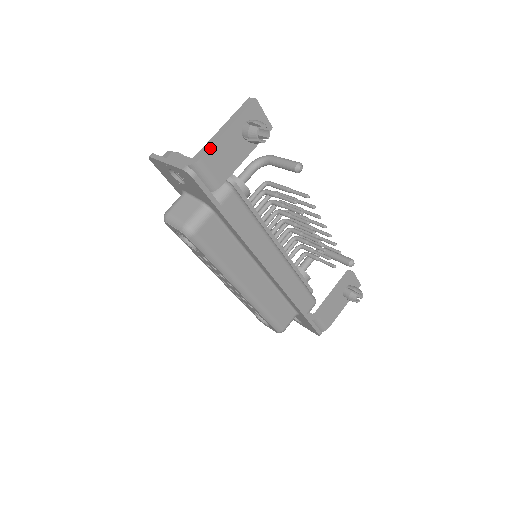
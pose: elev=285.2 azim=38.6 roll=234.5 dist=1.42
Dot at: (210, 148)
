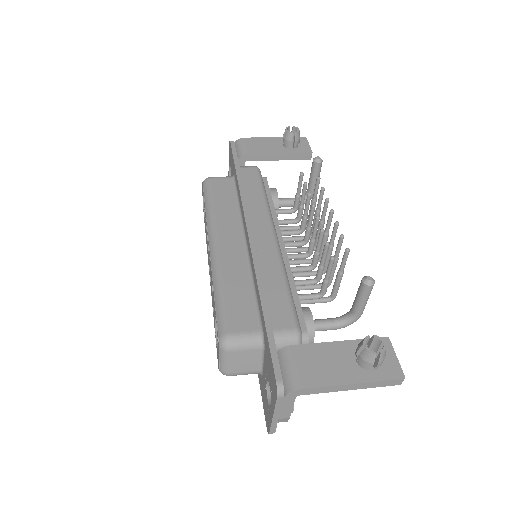
Dot at: (254, 138)
